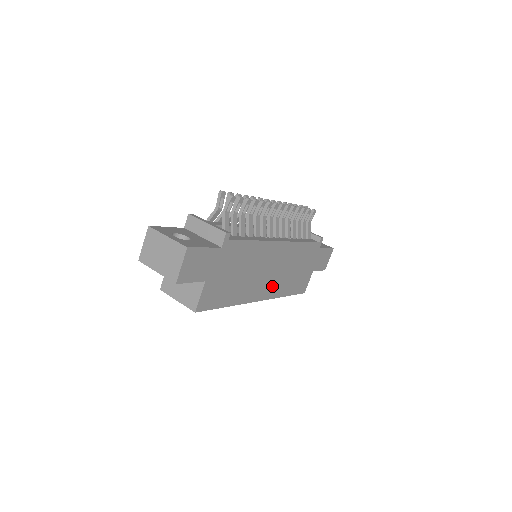
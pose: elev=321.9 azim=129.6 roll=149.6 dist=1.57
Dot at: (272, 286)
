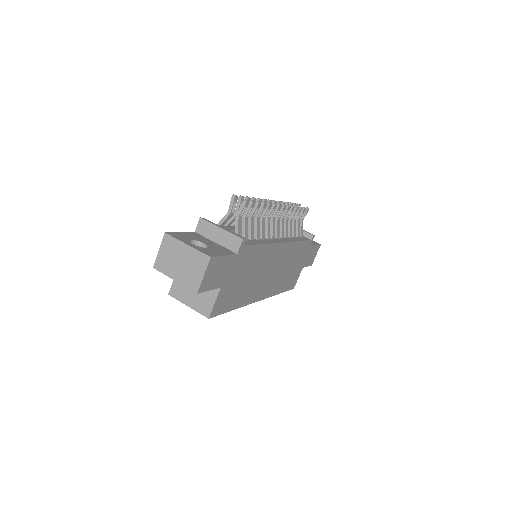
Dot at: (270, 285)
